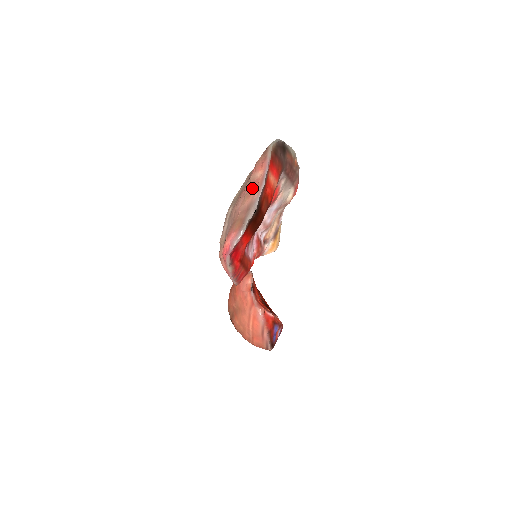
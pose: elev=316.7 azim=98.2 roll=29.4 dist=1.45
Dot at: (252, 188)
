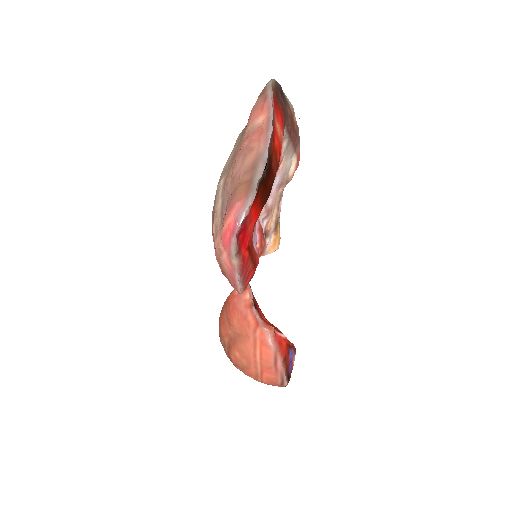
Dot at: (254, 139)
